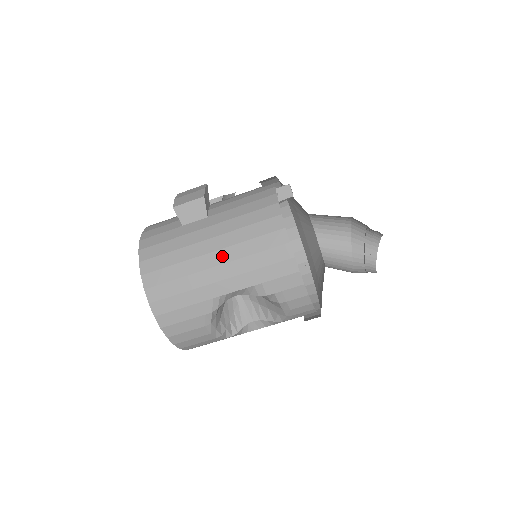
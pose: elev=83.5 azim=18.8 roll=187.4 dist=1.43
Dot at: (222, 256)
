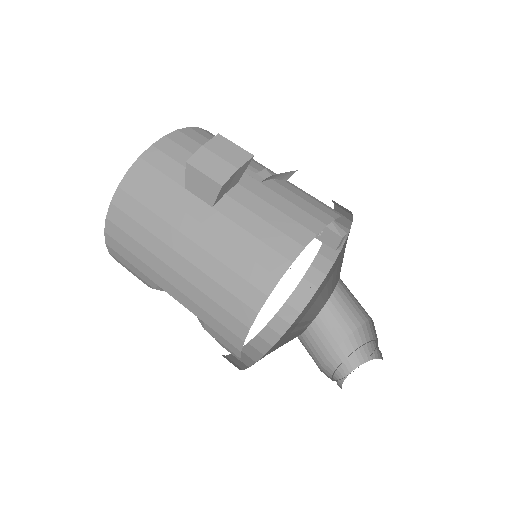
Dot at: (185, 269)
